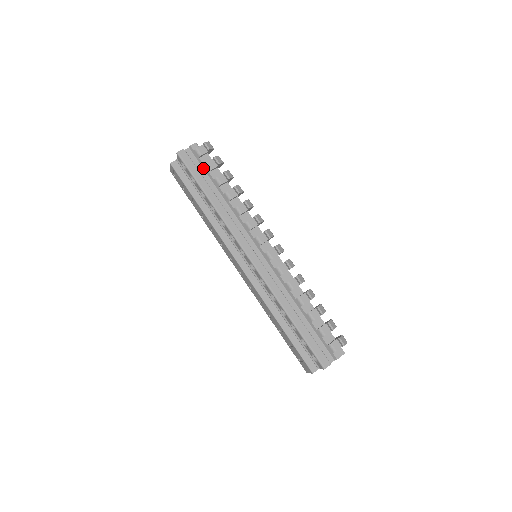
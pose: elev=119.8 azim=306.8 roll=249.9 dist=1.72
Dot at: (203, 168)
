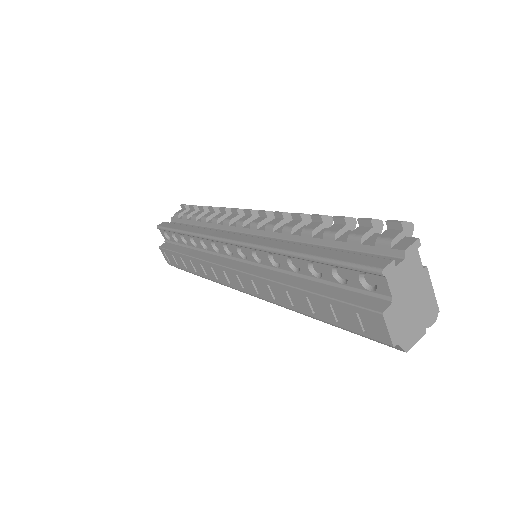
Dot at: (183, 223)
